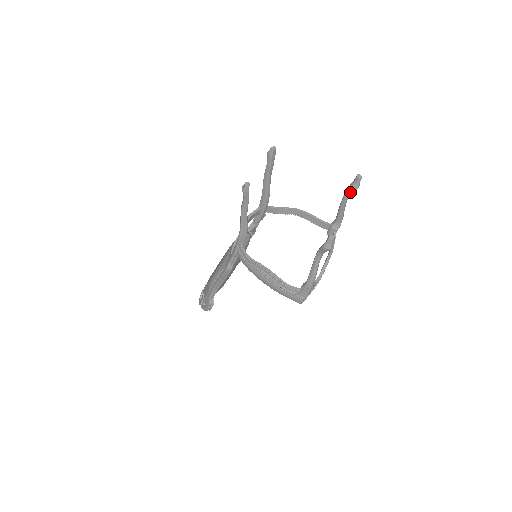
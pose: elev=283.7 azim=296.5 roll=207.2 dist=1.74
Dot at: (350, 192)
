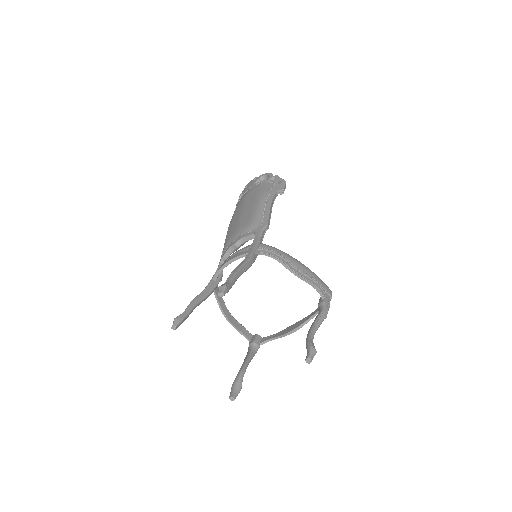
Dot at: occluded
